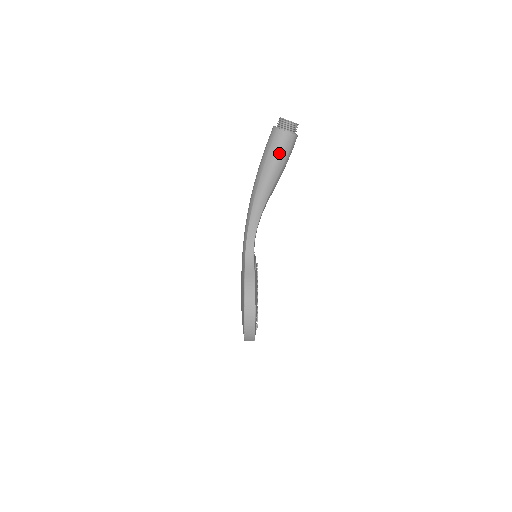
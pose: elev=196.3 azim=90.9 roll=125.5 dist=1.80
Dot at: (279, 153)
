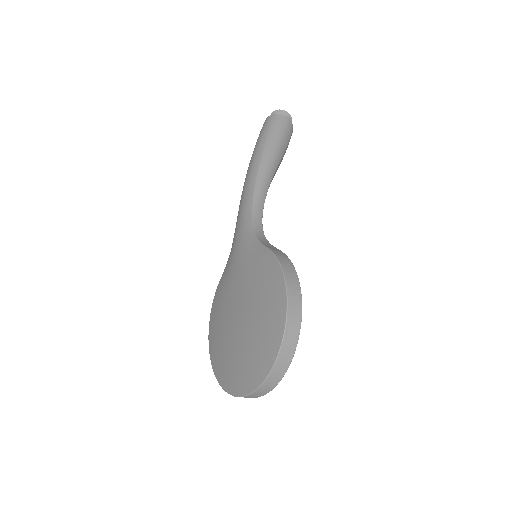
Dot at: (282, 133)
